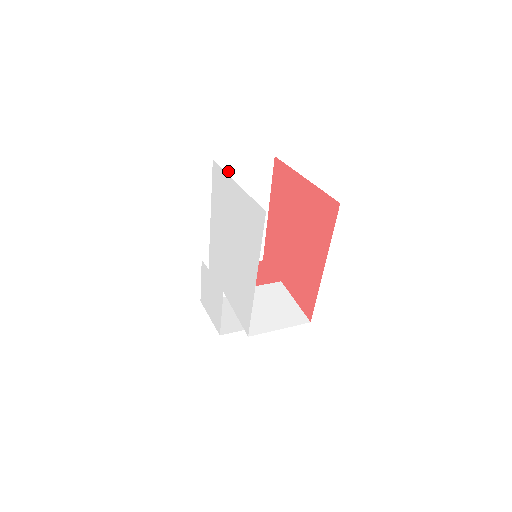
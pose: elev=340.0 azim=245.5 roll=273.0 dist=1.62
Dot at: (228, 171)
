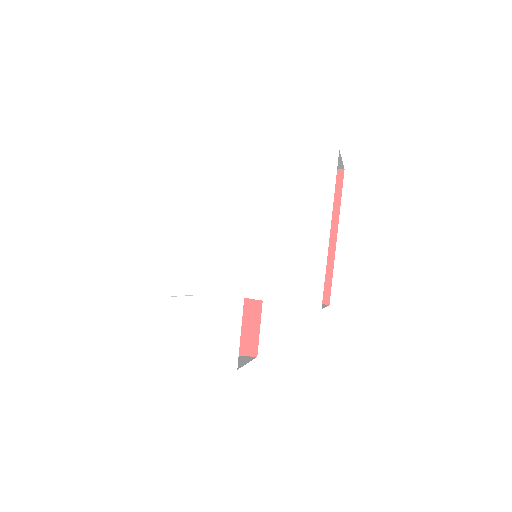
Dot at: occluded
